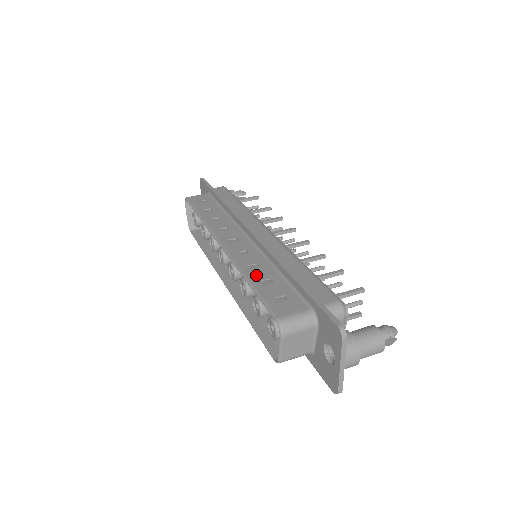
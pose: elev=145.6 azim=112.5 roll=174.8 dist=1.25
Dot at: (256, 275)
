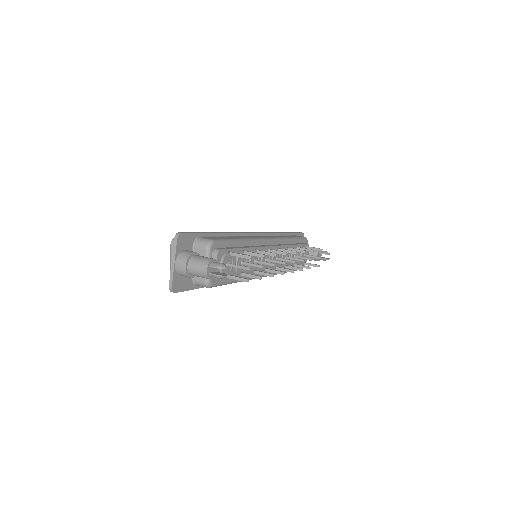
Dot at: occluded
